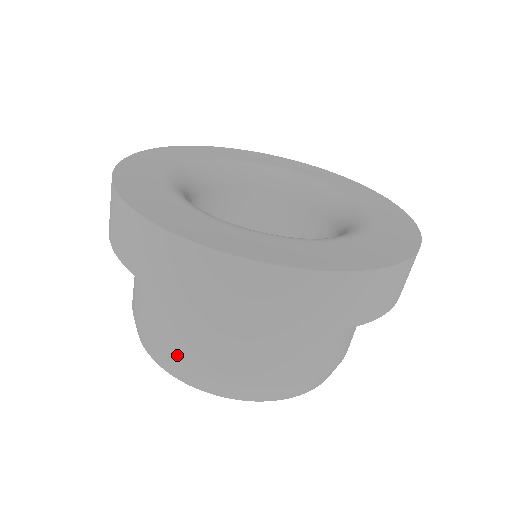
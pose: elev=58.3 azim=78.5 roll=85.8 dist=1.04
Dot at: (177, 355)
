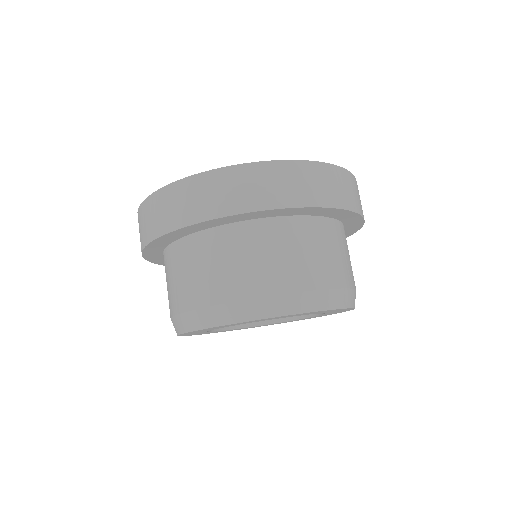
Dot at: (189, 302)
